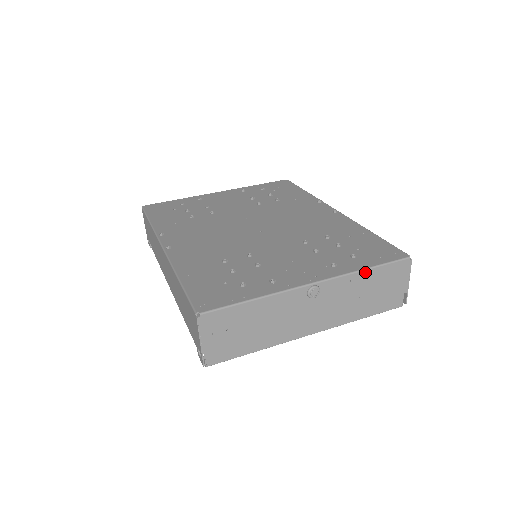
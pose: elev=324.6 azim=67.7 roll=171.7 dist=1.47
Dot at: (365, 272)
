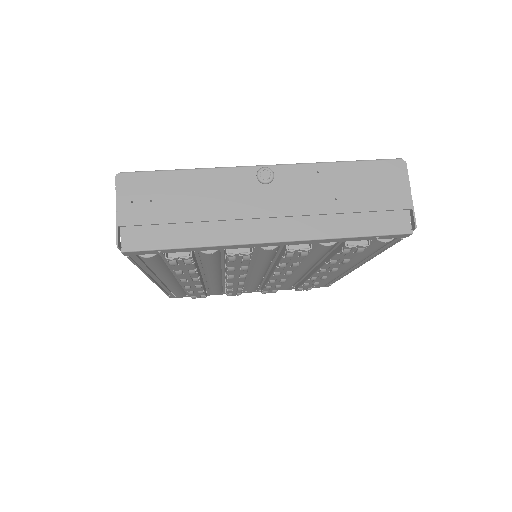
Dot at: (337, 165)
